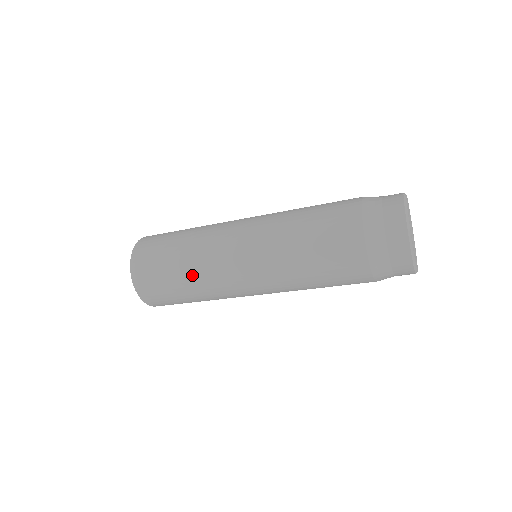
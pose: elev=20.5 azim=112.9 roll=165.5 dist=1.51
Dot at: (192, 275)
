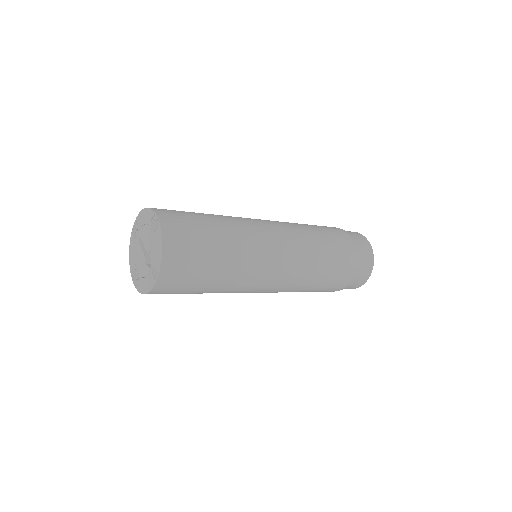
Dot at: (233, 253)
